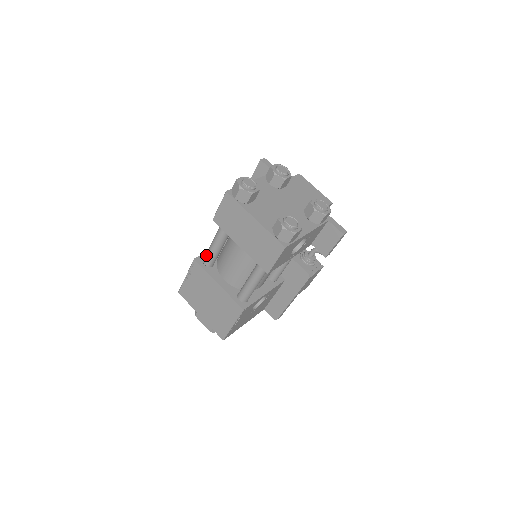
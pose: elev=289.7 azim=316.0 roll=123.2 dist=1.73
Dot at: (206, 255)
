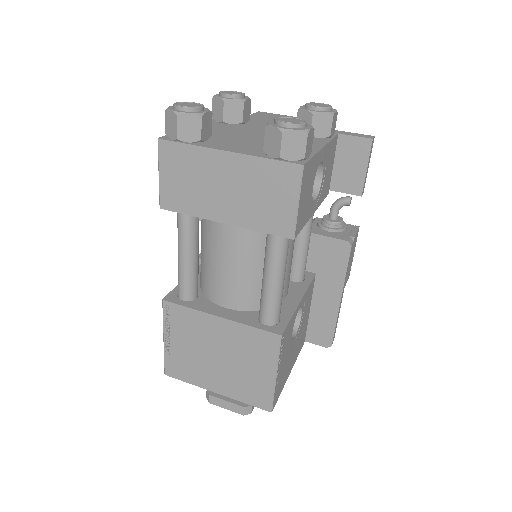
Dot at: (178, 283)
